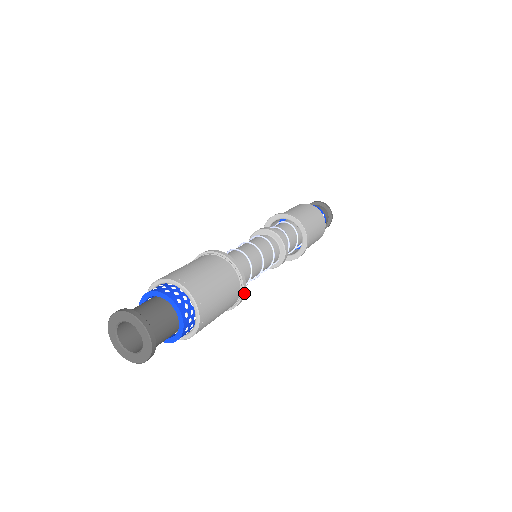
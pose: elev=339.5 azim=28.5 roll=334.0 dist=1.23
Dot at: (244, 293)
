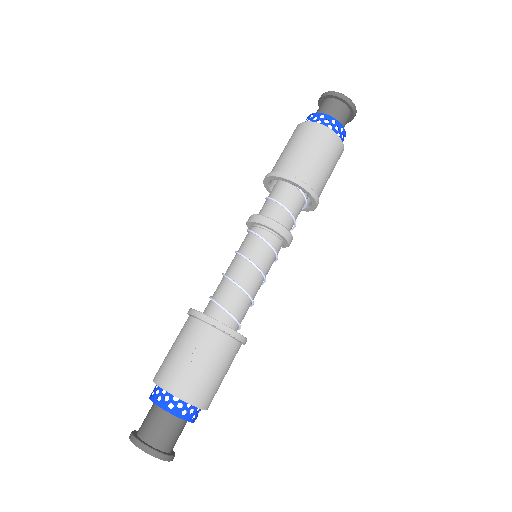
Dot at: occluded
